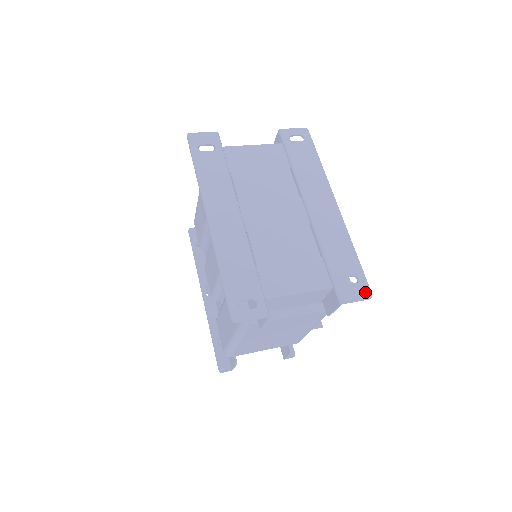
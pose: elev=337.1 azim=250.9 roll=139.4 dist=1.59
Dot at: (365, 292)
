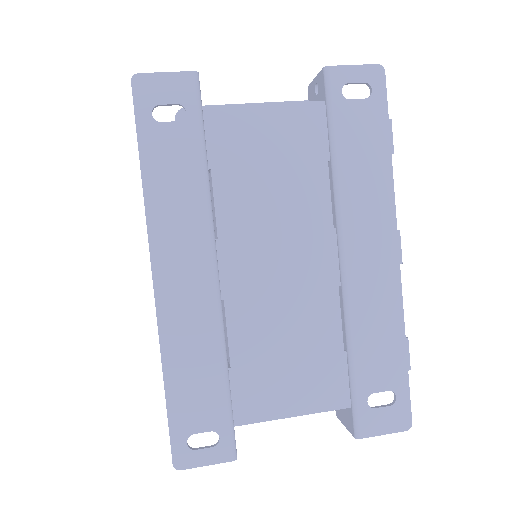
Dot at: (401, 420)
